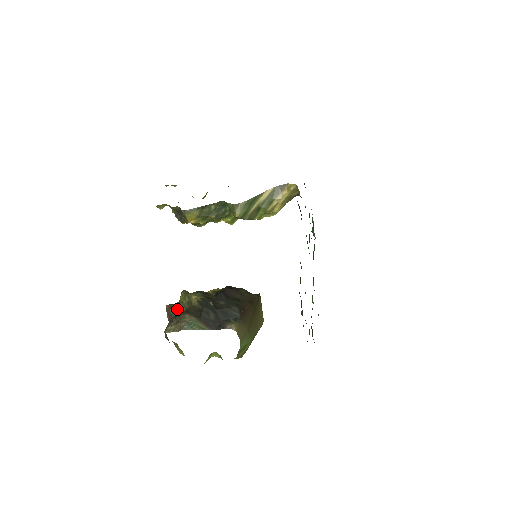
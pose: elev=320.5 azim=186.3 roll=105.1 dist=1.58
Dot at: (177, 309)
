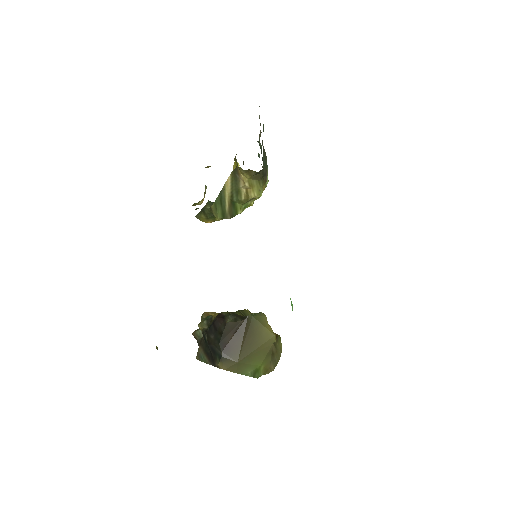
Dot at: (199, 336)
